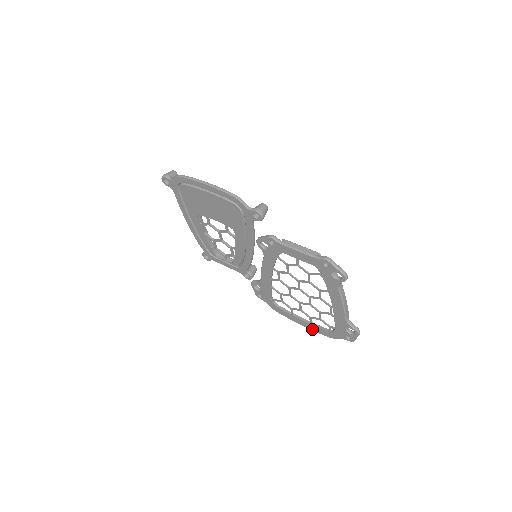
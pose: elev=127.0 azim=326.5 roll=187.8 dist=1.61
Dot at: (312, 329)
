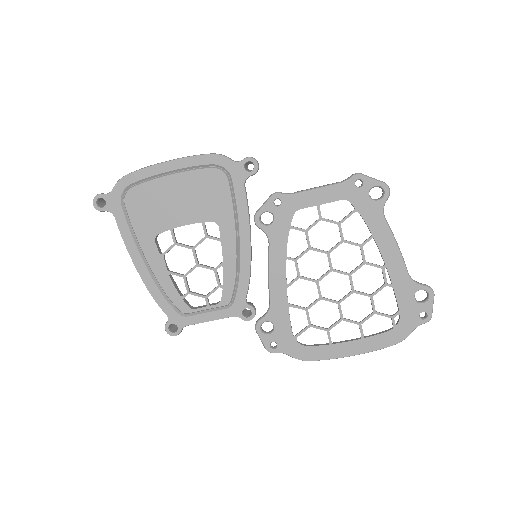
Dot at: (368, 349)
